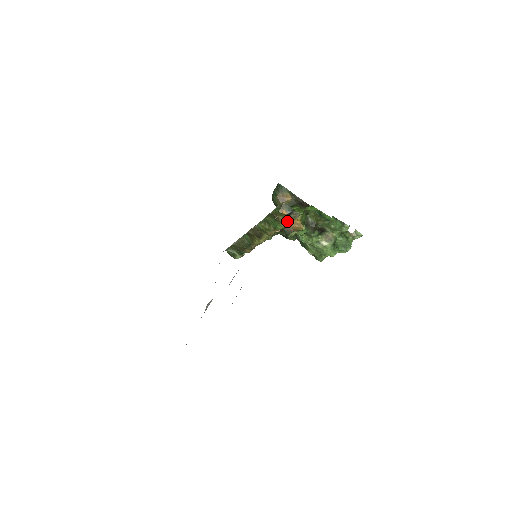
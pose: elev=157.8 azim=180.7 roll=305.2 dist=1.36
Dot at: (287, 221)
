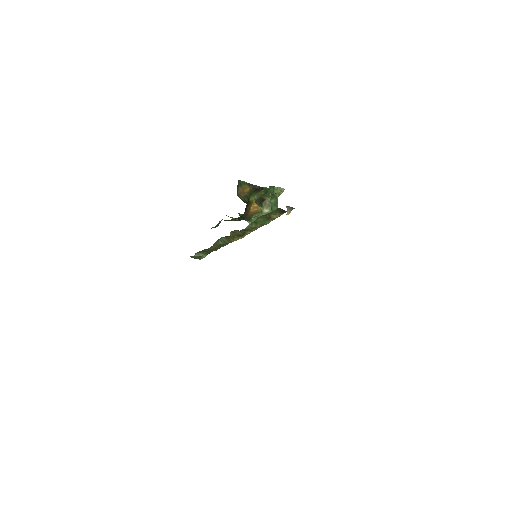
Dot at: (279, 216)
